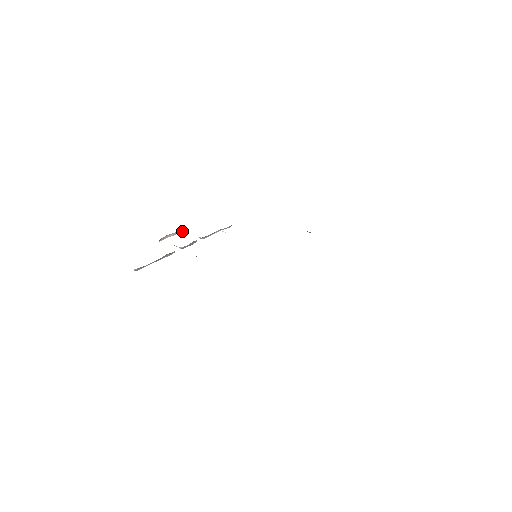
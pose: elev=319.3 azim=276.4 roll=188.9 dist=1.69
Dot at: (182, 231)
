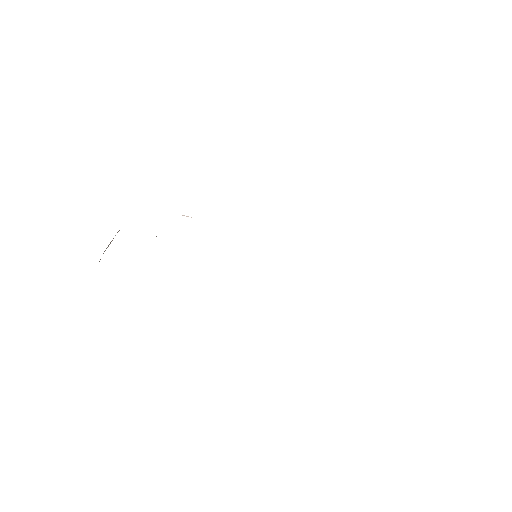
Dot at: occluded
